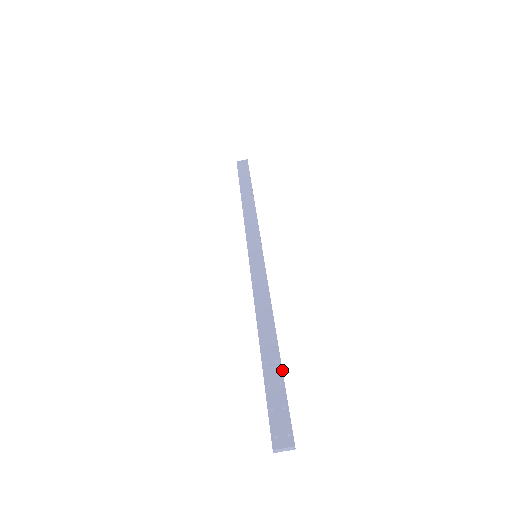
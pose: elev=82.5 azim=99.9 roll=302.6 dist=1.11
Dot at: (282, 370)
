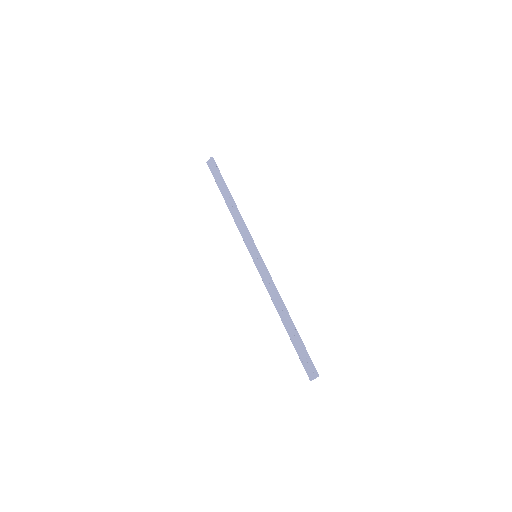
Dot at: (298, 336)
